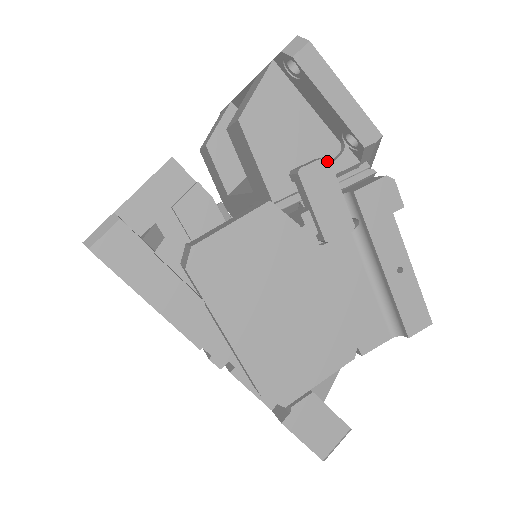
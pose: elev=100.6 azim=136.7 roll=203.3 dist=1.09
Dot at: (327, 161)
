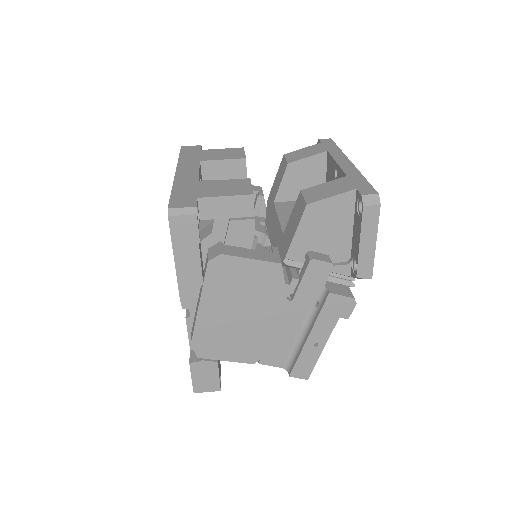
Dot at: (331, 266)
